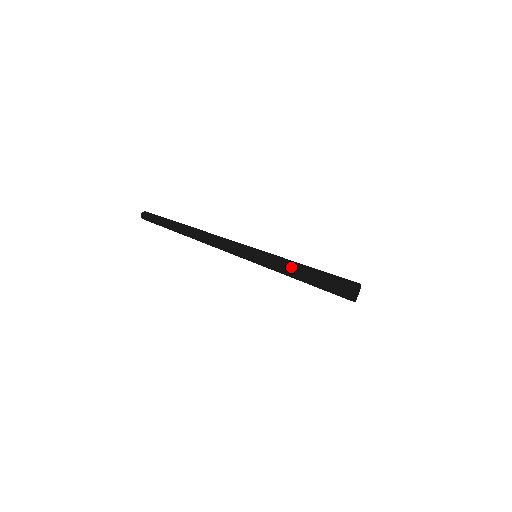
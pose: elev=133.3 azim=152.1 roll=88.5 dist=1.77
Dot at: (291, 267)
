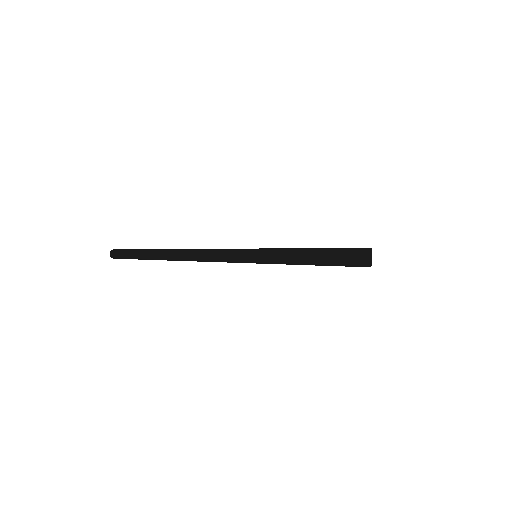
Dot at: (299, 251)
